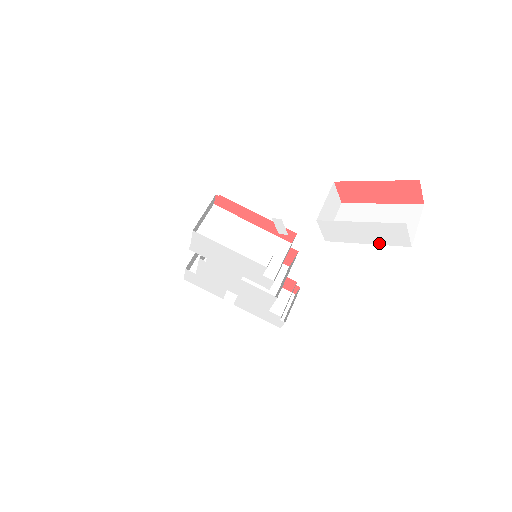
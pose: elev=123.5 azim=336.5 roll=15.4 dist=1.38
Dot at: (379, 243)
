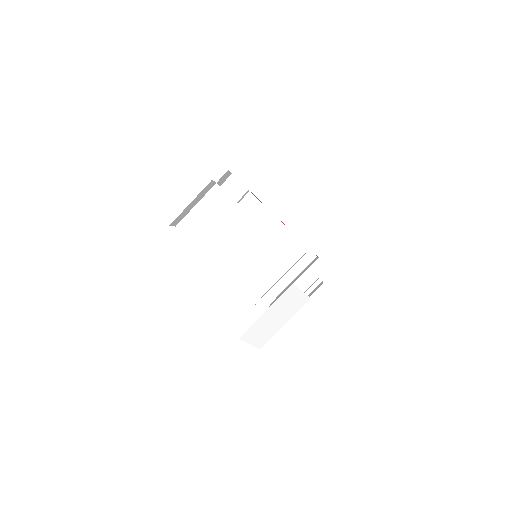
Dot at: occluded
